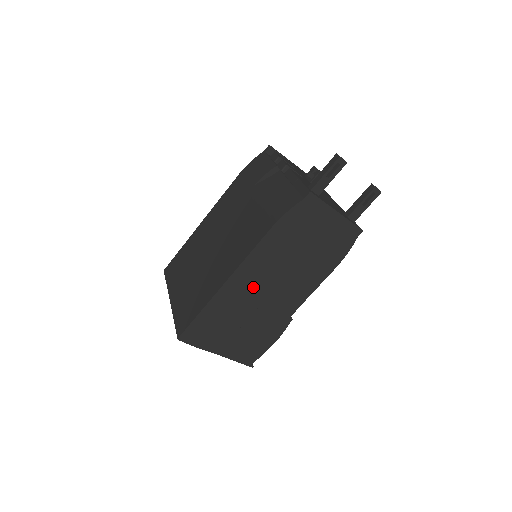
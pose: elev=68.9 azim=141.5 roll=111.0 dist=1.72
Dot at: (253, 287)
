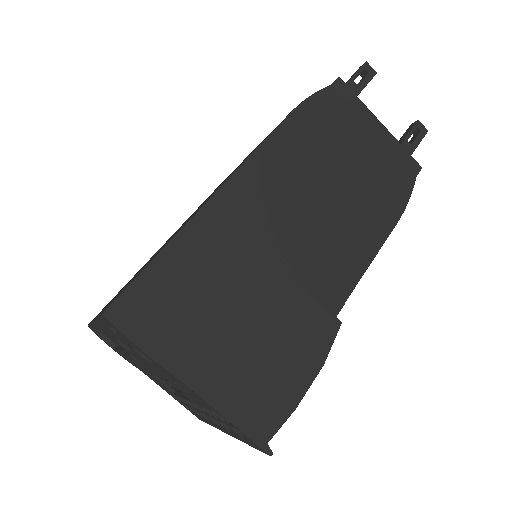
Dot at: (265, 221)
